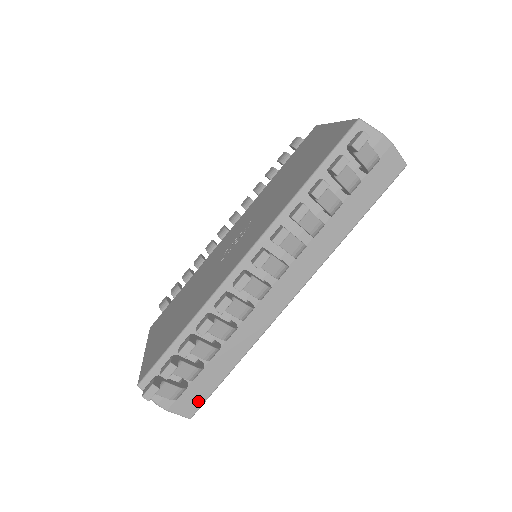
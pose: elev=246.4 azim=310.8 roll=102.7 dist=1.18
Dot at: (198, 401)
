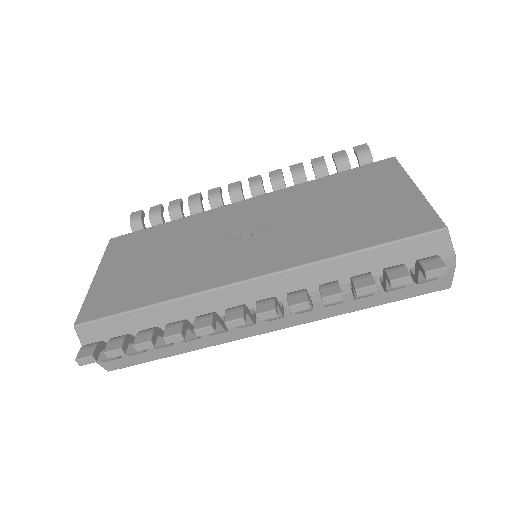
Dot at: (125, 363)
